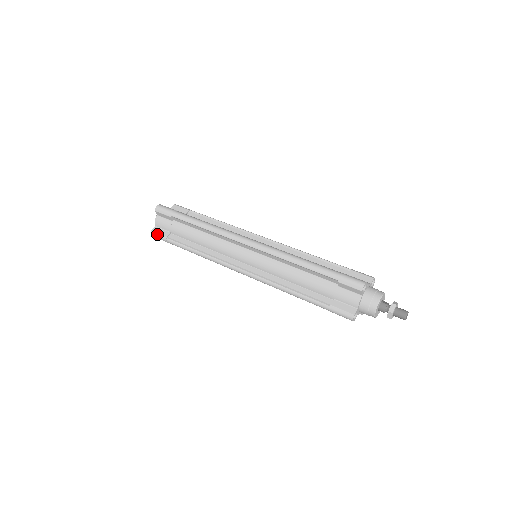
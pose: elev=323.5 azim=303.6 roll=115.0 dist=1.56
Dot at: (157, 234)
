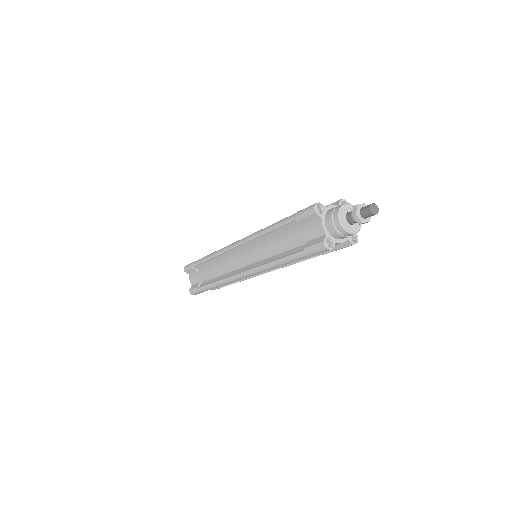
Dot at: (192, 290)
